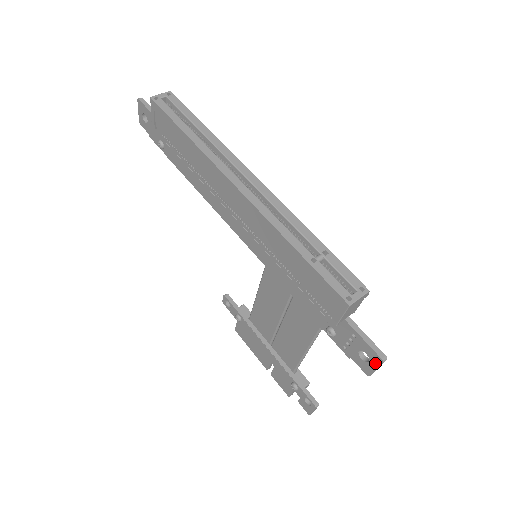
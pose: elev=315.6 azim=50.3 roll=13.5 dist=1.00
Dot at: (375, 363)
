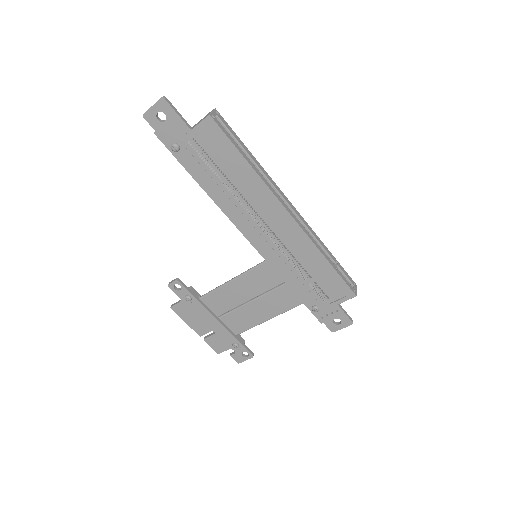
Dot at: (345, 325)
